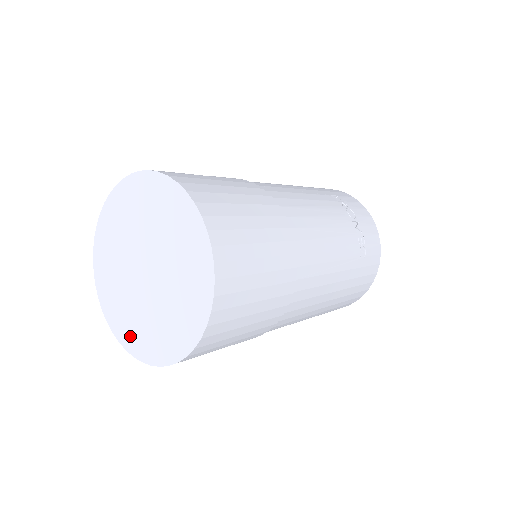
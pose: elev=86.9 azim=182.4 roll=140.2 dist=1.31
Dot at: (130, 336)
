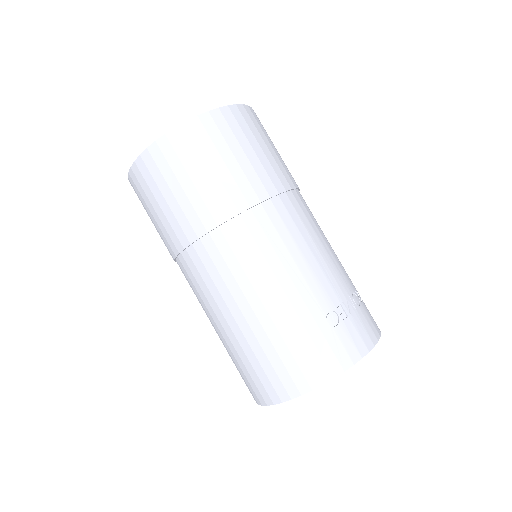
Dot at: occluded
